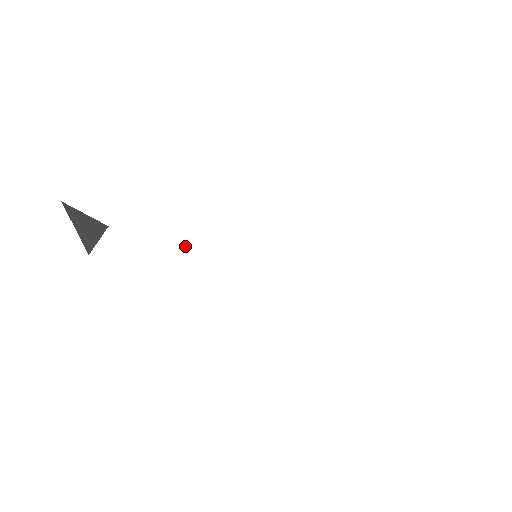
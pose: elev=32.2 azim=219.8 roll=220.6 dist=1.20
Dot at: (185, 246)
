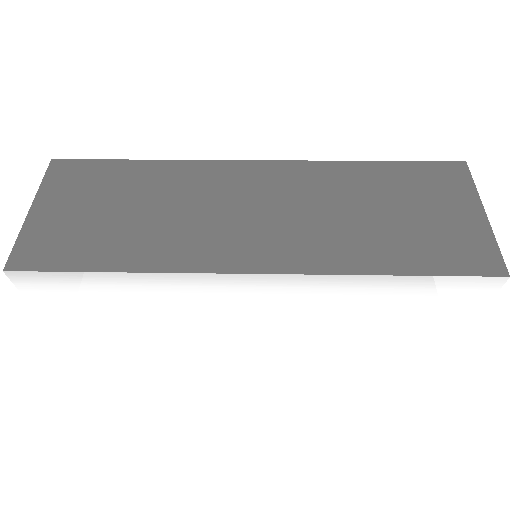
Dot at: (117, 323)
